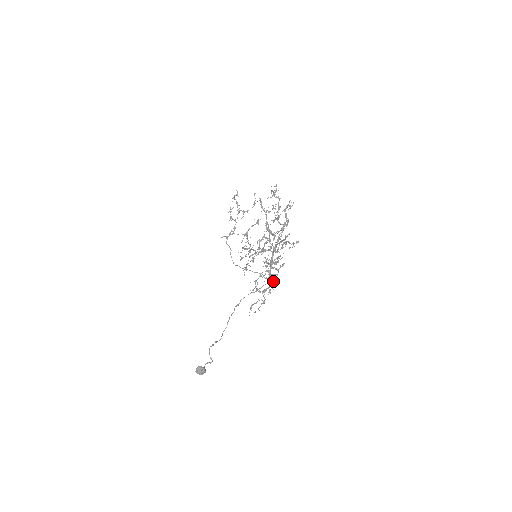
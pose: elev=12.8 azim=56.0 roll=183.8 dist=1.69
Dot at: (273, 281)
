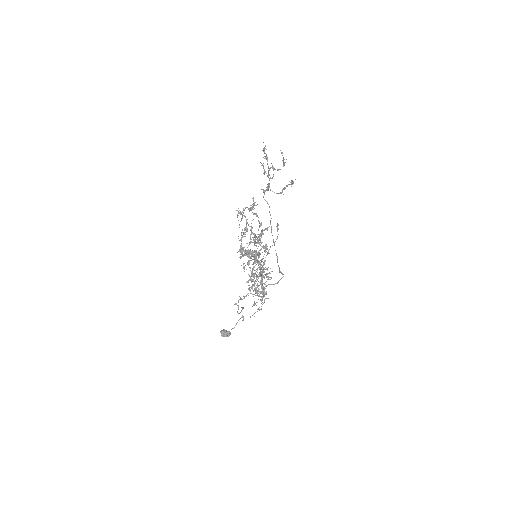
Dot at: (277, 283)
